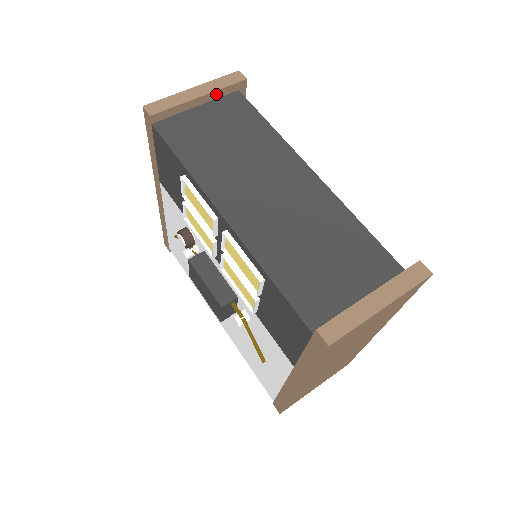
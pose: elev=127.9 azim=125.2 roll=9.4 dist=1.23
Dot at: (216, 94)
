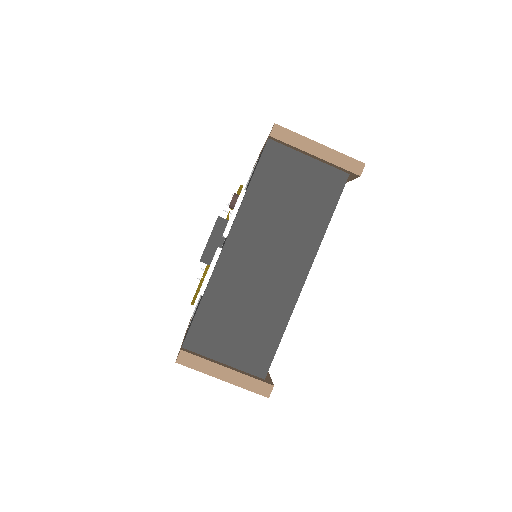
Dot at: (329, 163)
